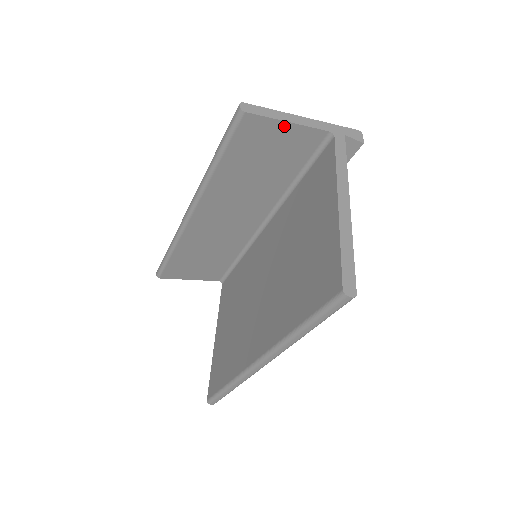
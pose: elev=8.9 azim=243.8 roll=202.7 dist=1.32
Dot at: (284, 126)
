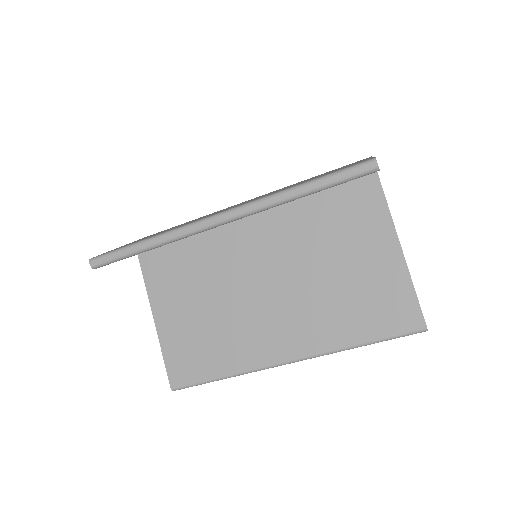
Dot at: occluded
